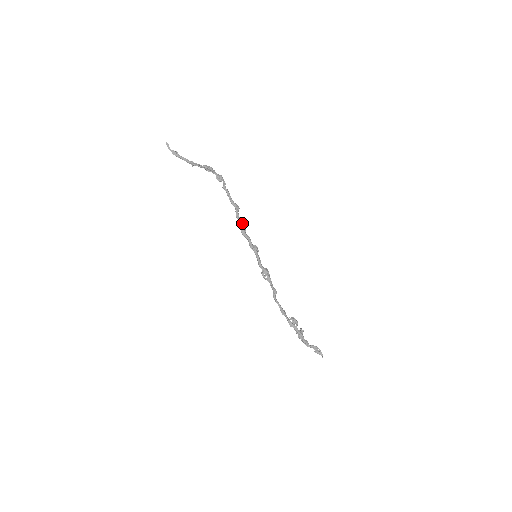
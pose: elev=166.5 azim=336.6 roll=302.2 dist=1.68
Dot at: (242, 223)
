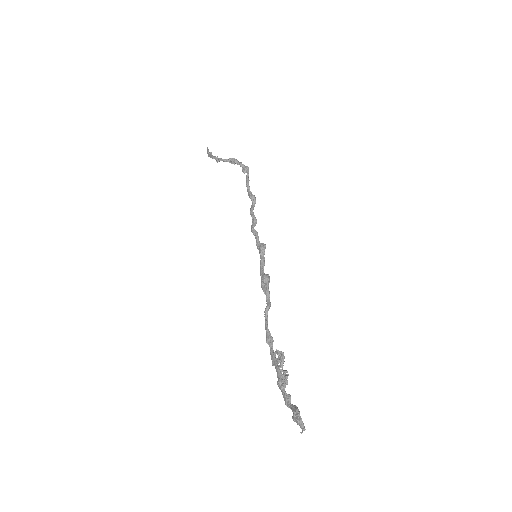
Dot at: (252, 216)
